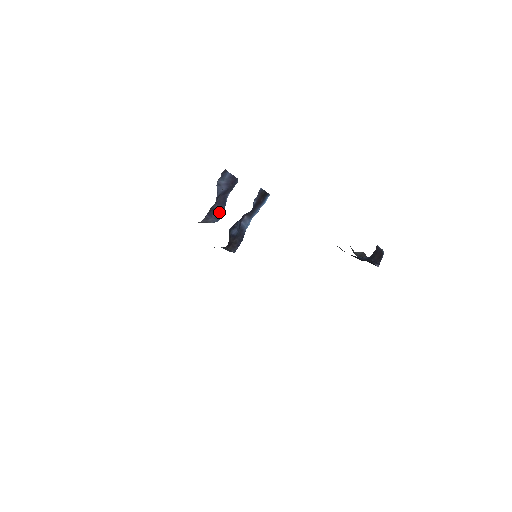
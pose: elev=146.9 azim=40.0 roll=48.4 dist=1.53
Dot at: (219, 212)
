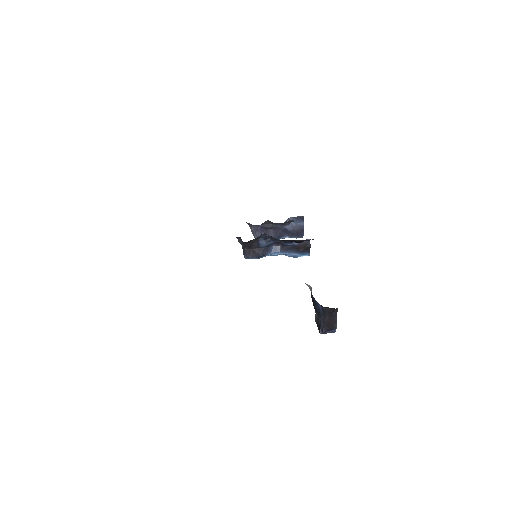
Dot at: occluded
